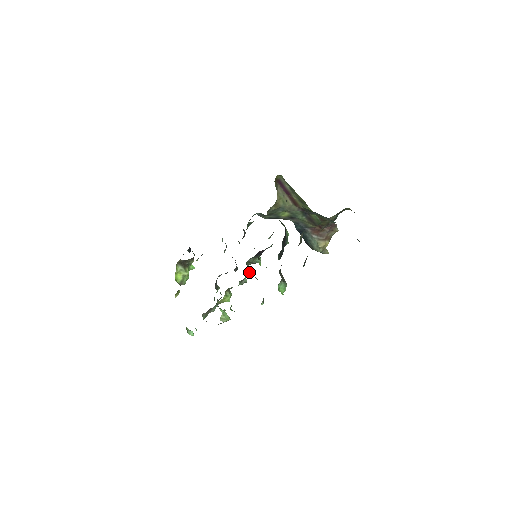
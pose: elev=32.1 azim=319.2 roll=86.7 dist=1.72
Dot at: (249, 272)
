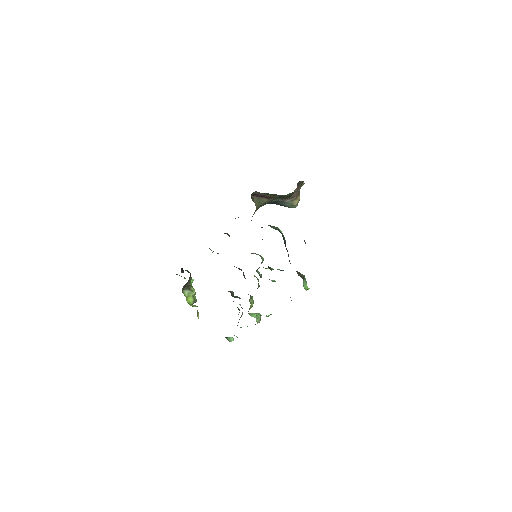
Dot at: (260, 275)
